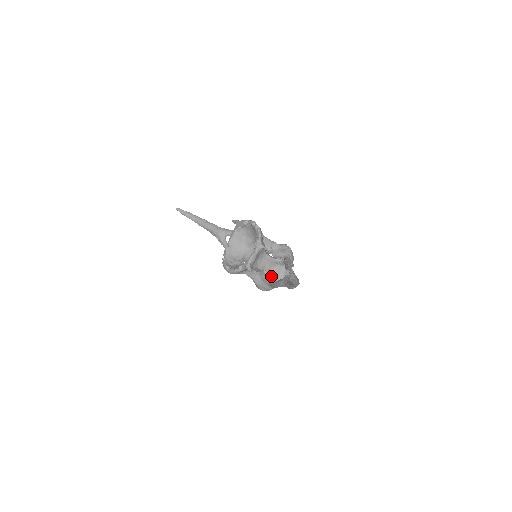
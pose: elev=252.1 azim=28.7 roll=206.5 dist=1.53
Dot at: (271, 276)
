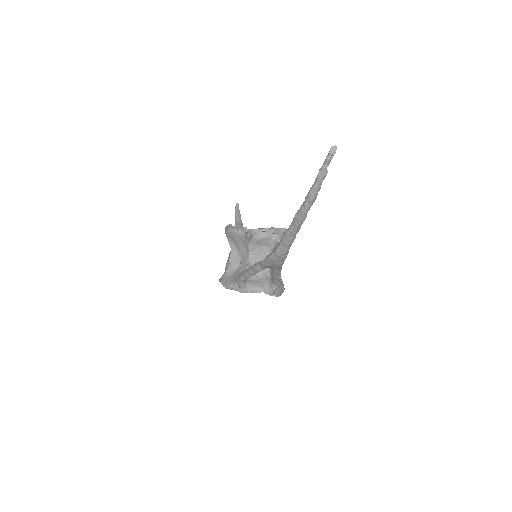
Dot at: occluded
